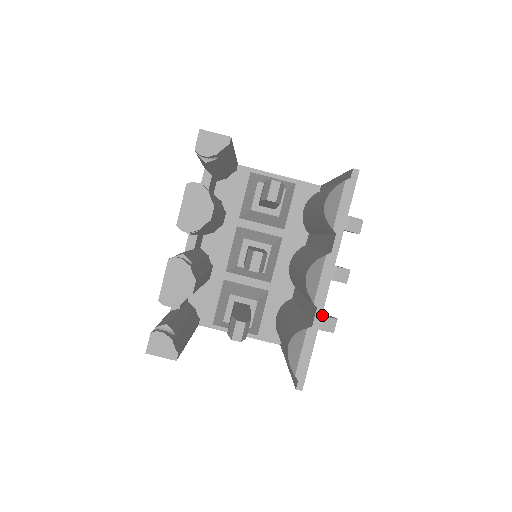
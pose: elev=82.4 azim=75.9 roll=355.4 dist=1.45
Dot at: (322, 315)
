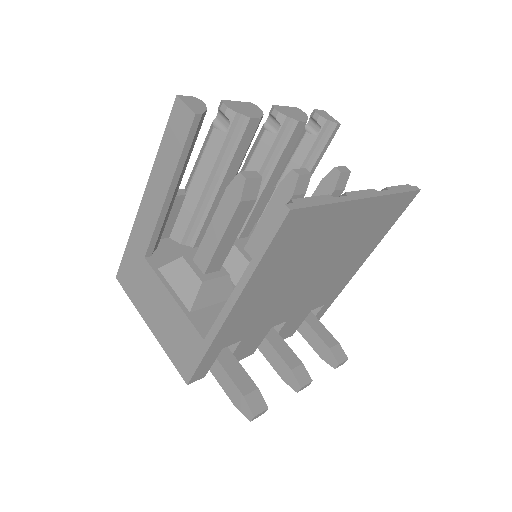
Dot at: (256, 388)
